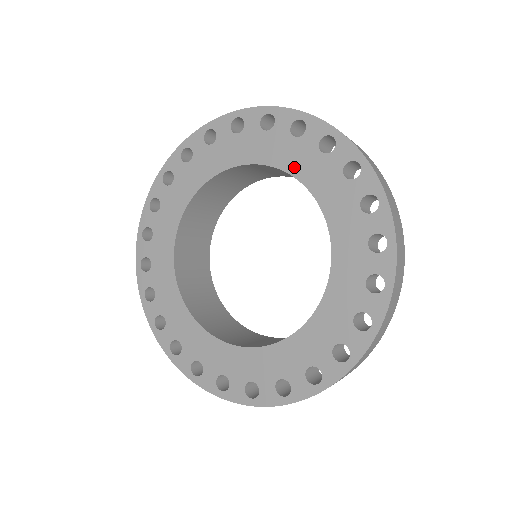
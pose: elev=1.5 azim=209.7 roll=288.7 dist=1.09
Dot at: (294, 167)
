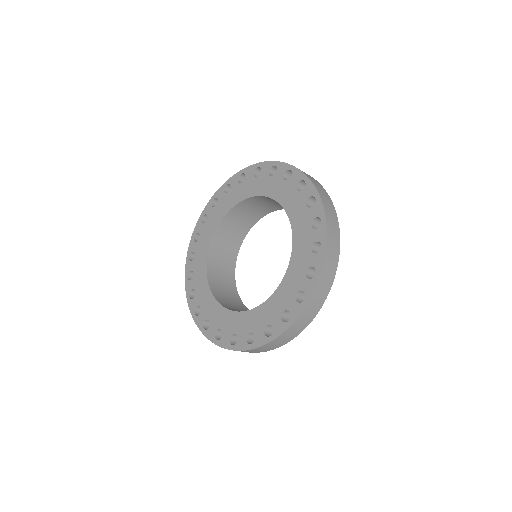
Dot at: (271, 193)
